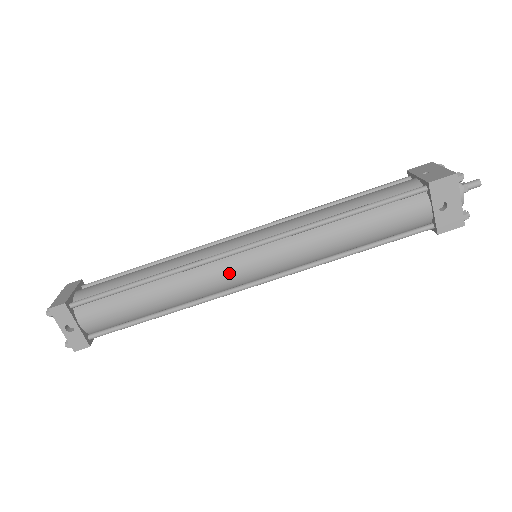
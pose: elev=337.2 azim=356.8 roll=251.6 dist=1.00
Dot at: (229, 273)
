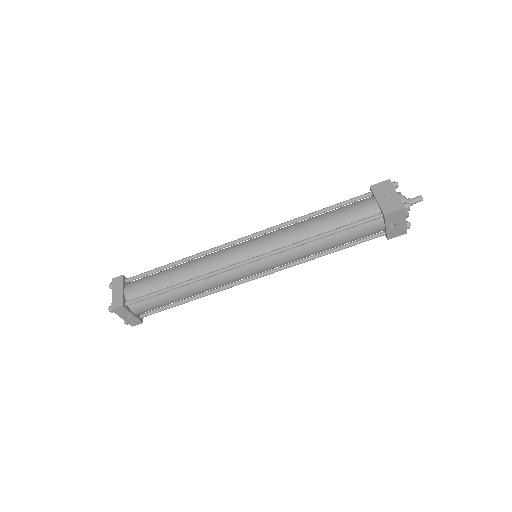
Dot at: (239, 276)
